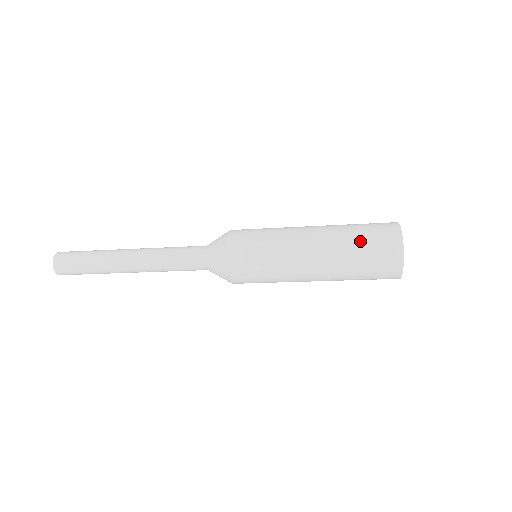
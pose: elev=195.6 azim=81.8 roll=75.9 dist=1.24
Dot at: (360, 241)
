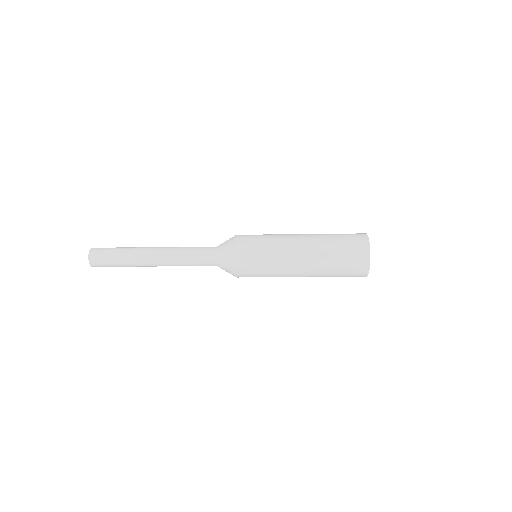
Dot at: (338, 251)
